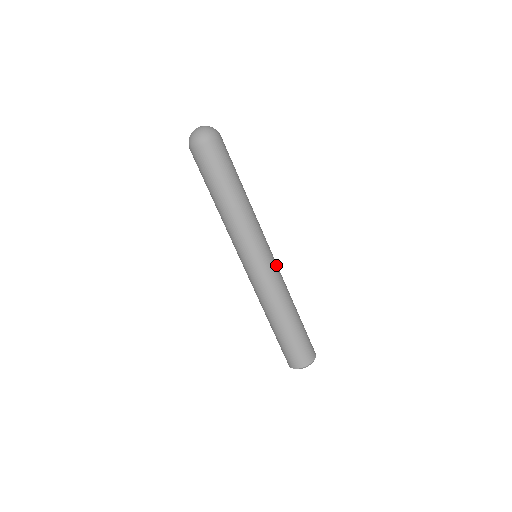
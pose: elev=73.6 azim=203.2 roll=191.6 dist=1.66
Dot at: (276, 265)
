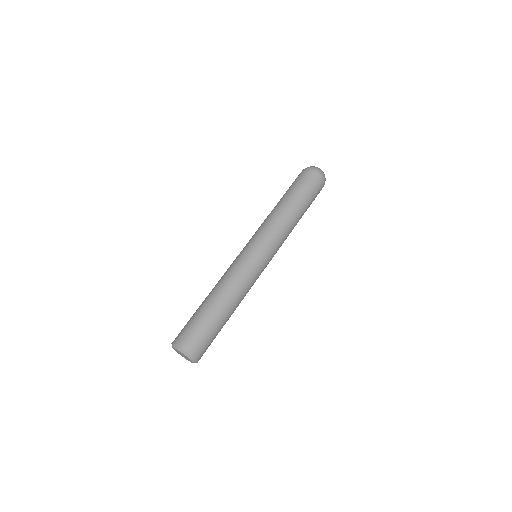
Dot at: (260, 273)
